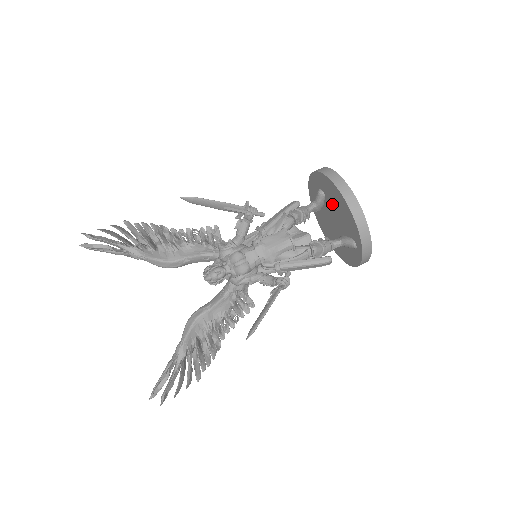
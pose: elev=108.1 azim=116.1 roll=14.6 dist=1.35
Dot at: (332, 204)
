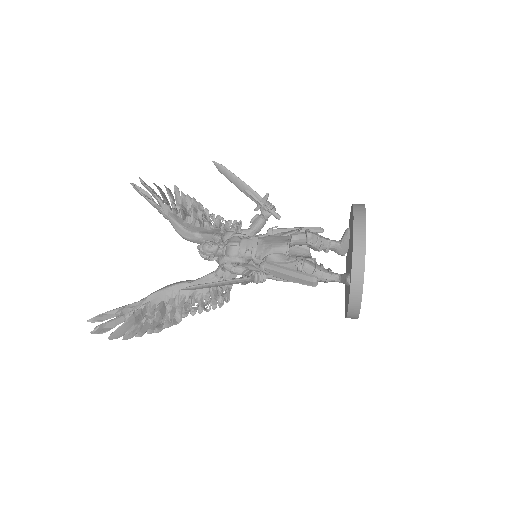
Dot at: (350, 238)
